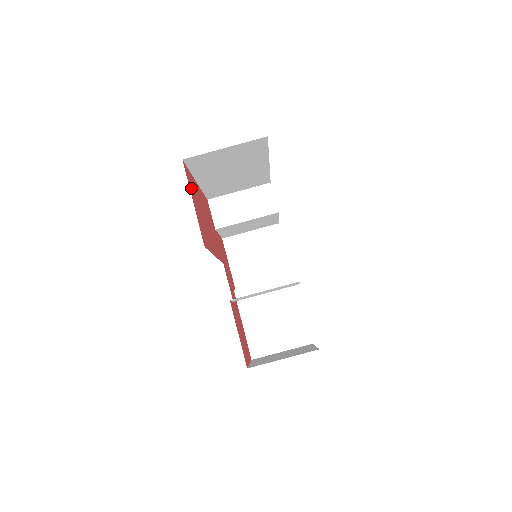
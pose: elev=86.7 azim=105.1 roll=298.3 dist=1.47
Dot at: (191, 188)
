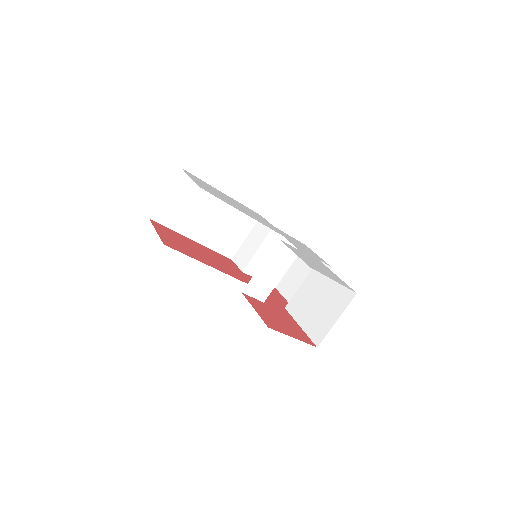
Dot at: (161, 230)
